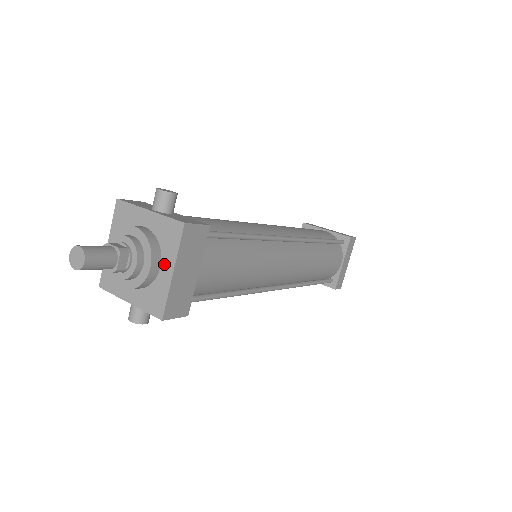
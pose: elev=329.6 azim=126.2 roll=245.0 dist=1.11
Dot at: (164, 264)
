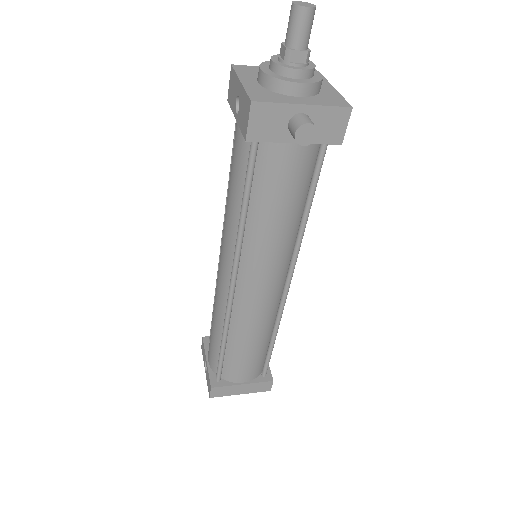
Dot at: (321, 85)
